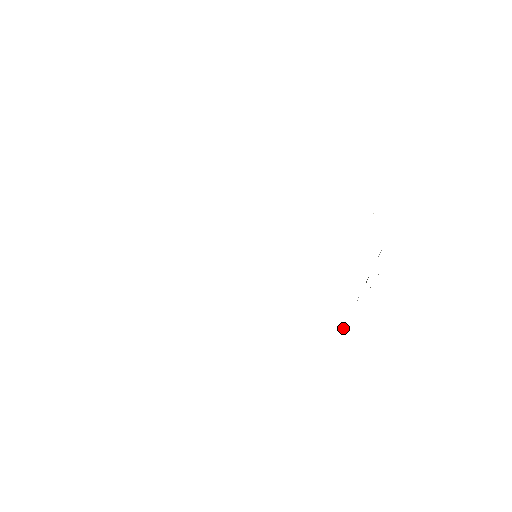
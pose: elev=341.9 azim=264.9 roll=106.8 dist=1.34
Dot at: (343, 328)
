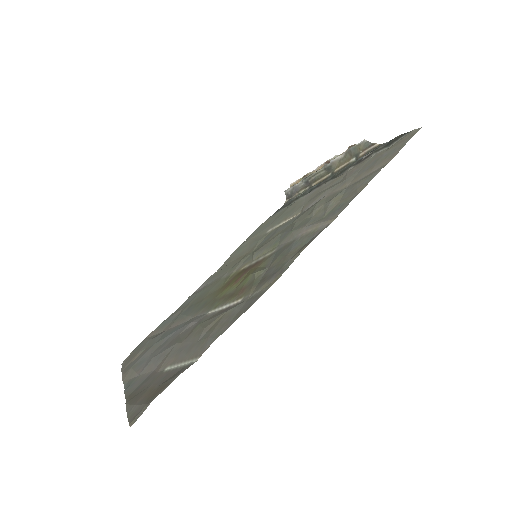
Dot at: (287, 193)
